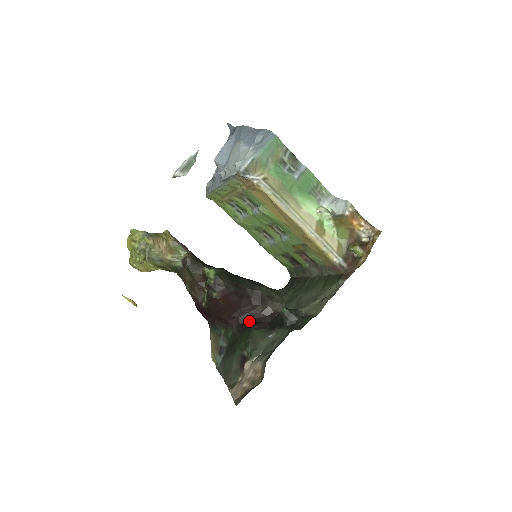
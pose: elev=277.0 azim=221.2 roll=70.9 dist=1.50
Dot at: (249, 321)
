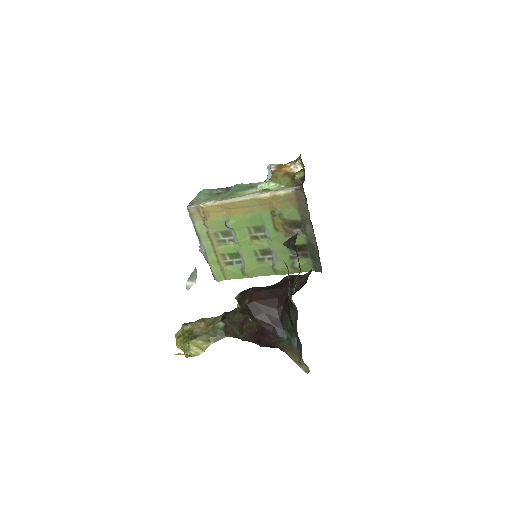
Dot at: occluded
